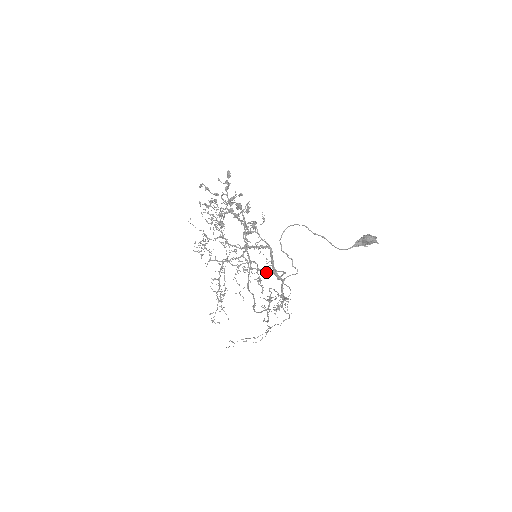
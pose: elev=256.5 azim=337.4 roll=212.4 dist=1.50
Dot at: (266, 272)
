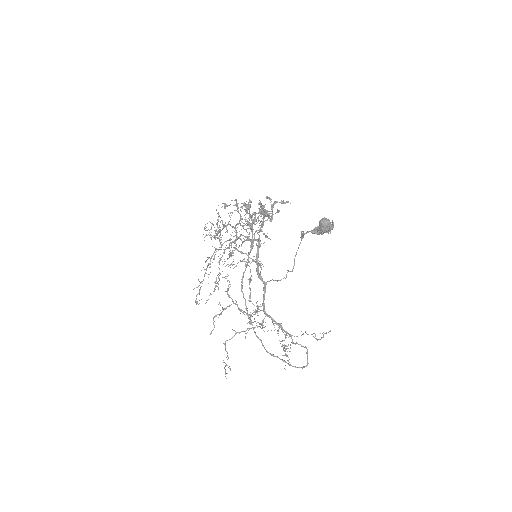
Dot at: (245, 261)
